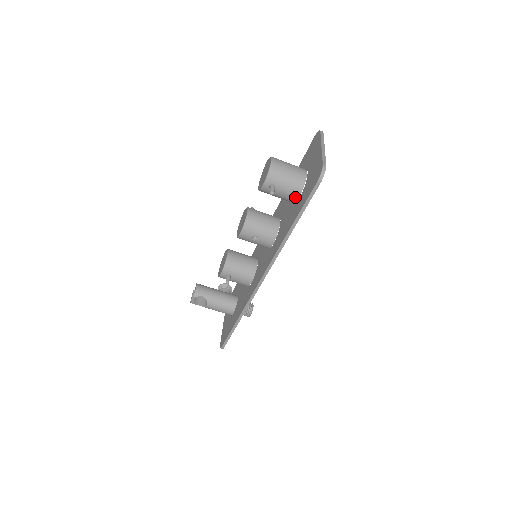
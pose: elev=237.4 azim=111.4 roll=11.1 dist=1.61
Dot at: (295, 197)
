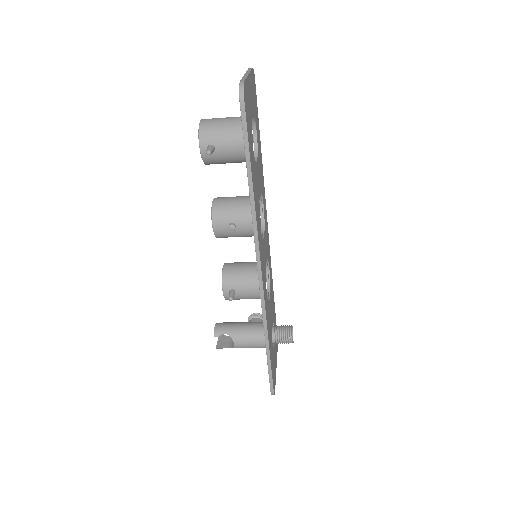
Dot at: (244, 149)
